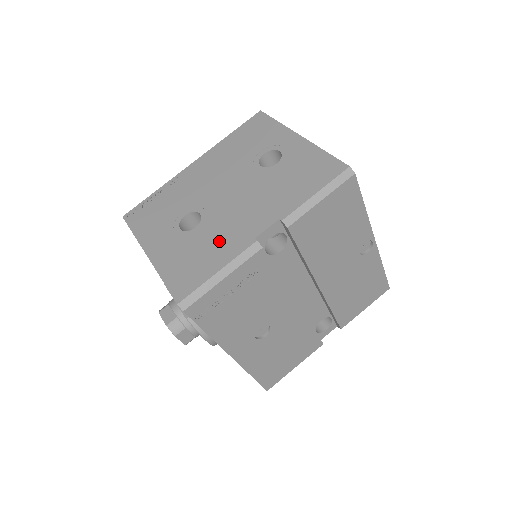
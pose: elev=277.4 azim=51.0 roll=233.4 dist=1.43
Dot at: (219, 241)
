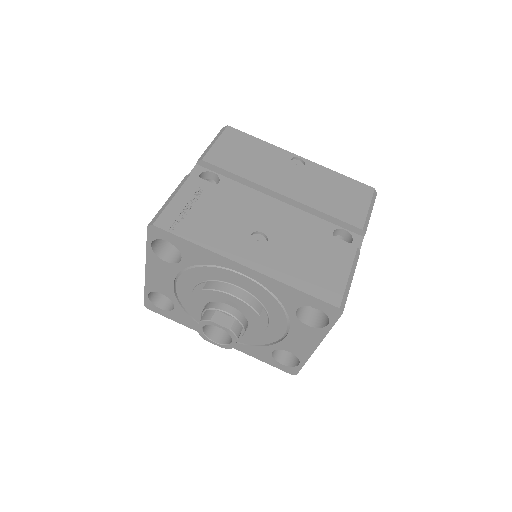
Dot at: occluded
